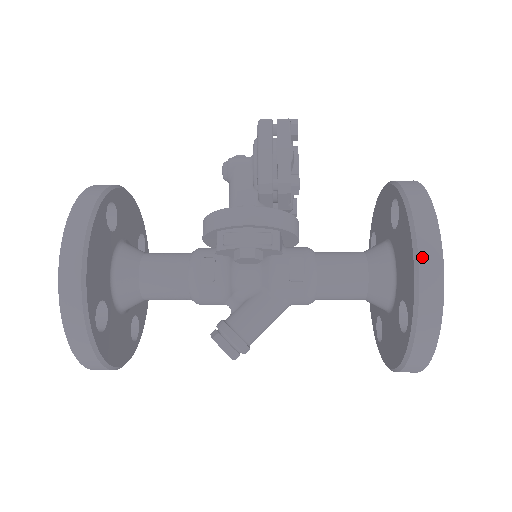
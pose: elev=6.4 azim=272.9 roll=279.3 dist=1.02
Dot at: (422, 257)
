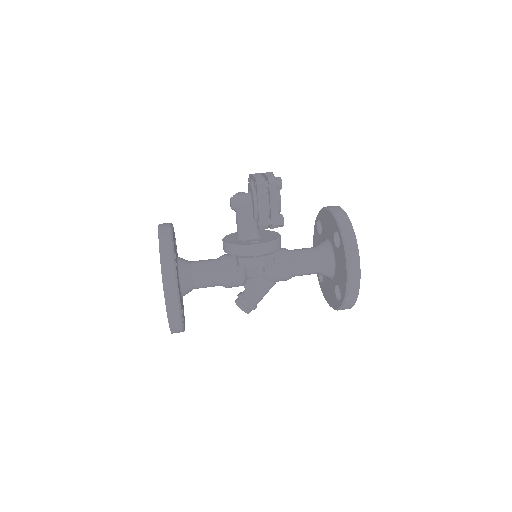
Dot at: (351, 279)
